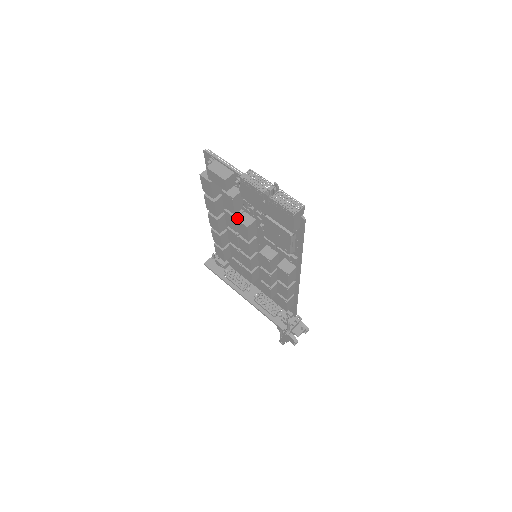
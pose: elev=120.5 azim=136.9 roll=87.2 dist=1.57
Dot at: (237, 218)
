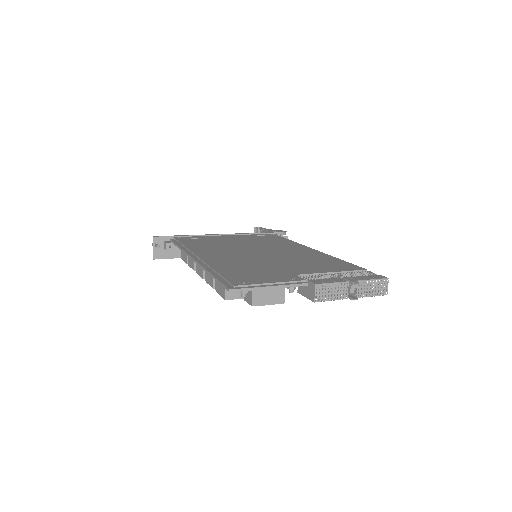
Dot at: occluded
